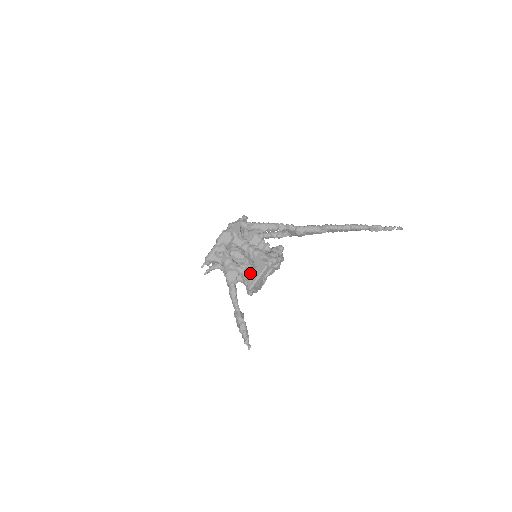
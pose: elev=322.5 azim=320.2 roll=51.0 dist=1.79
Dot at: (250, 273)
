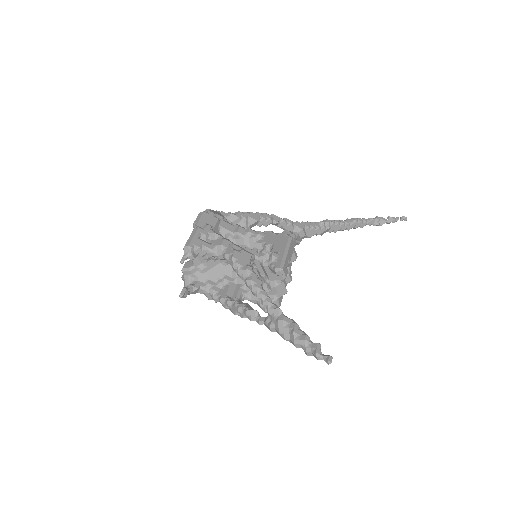
Dot at: (269, 252)
